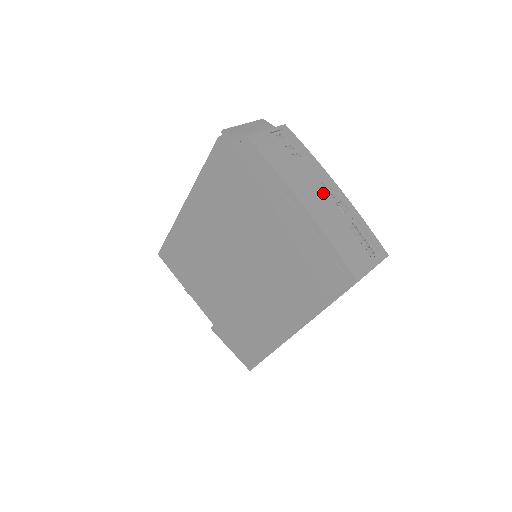
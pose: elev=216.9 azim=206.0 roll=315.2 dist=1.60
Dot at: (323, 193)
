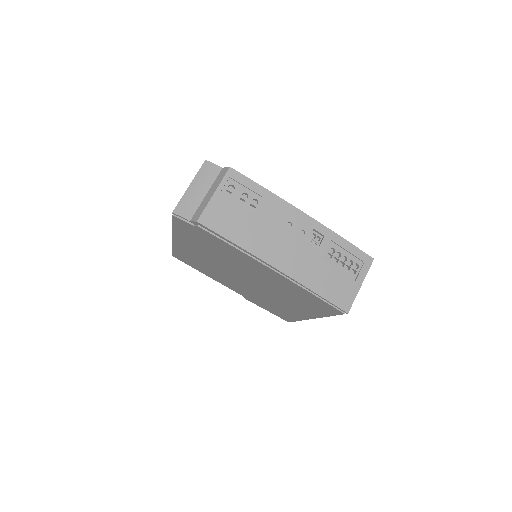
Dot at: (292, 237)
